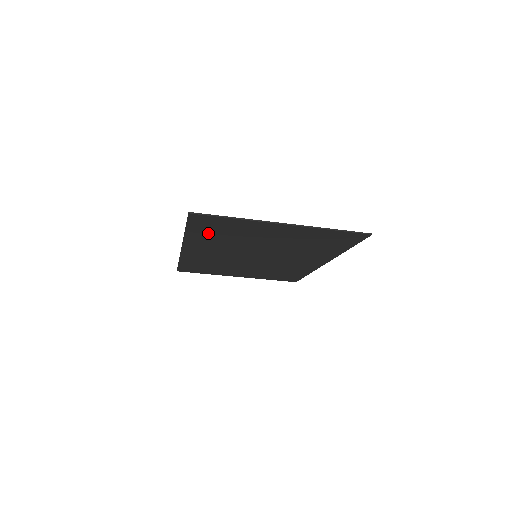
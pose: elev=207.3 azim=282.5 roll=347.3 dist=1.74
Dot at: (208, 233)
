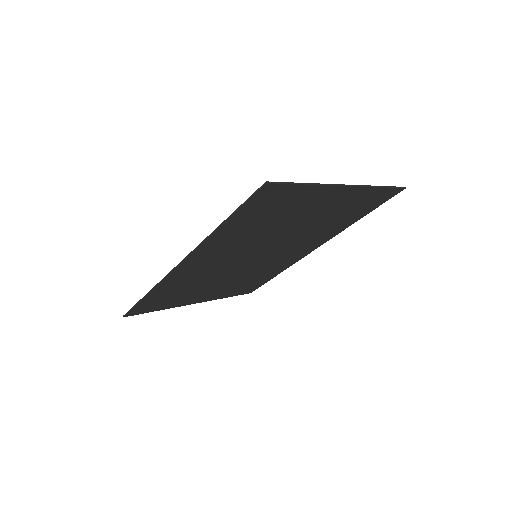
Dot at: (247, 222)
